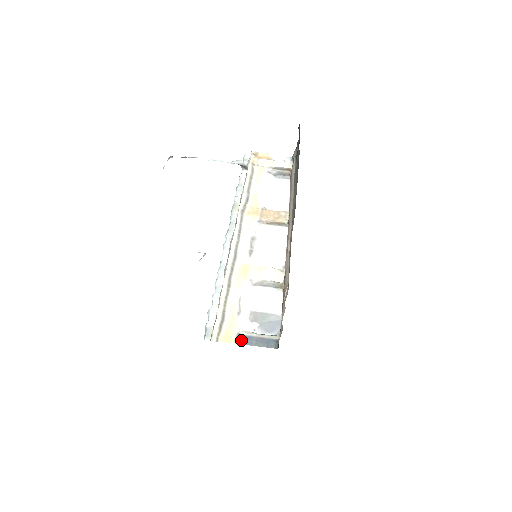
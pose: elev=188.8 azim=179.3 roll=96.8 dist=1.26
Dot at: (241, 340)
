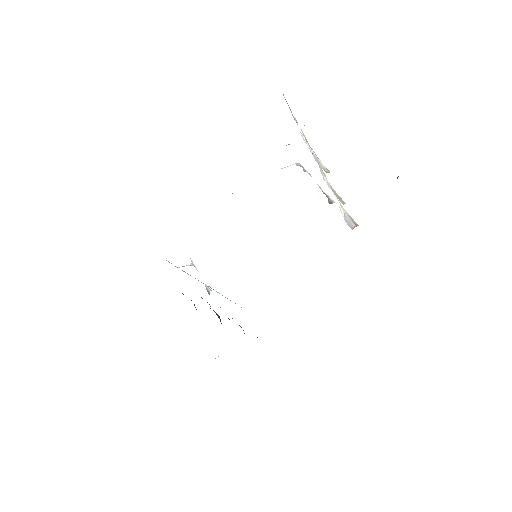
Dot at: occluded
